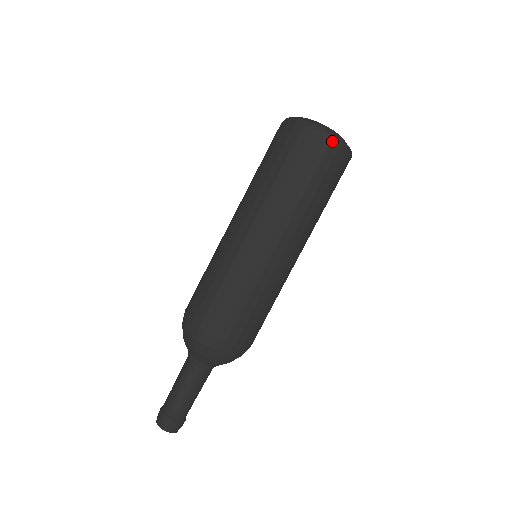
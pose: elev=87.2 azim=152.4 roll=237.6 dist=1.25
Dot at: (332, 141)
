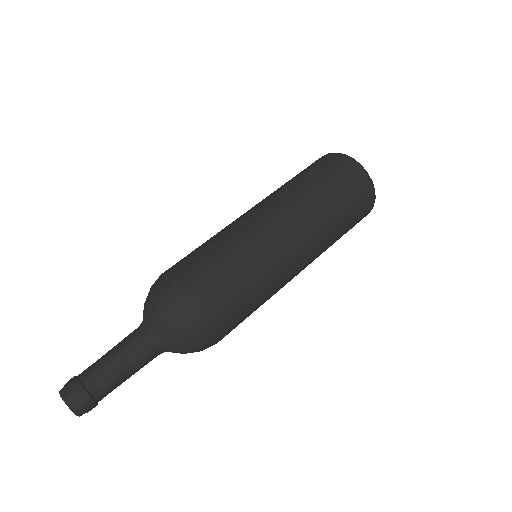
Dot at: (369, 184)
